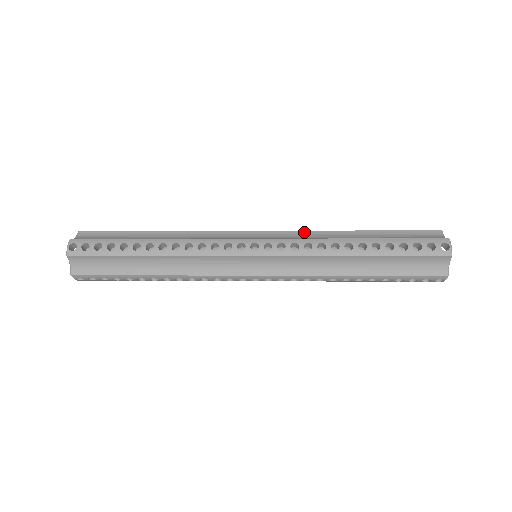
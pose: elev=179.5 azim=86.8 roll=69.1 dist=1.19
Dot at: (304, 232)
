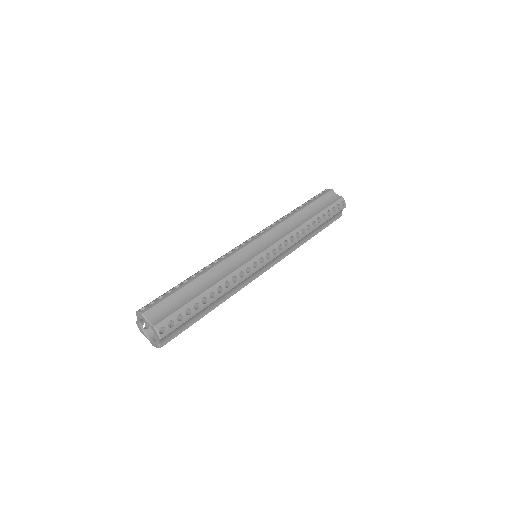
Dot at: (278, 227)
